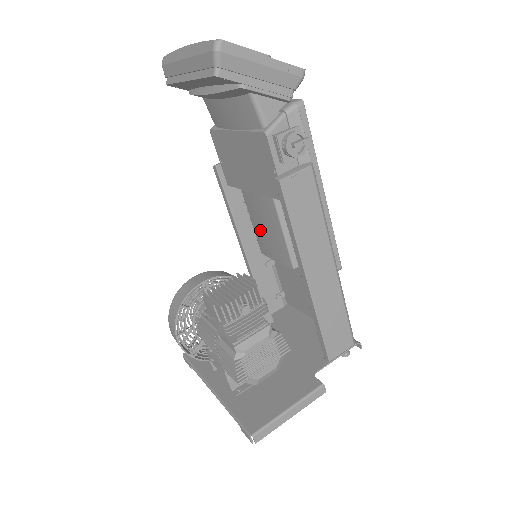
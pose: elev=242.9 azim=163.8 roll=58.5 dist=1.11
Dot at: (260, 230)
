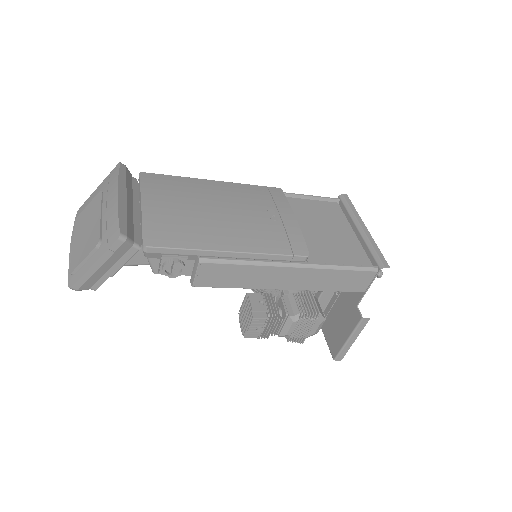
Dot at: occluded
